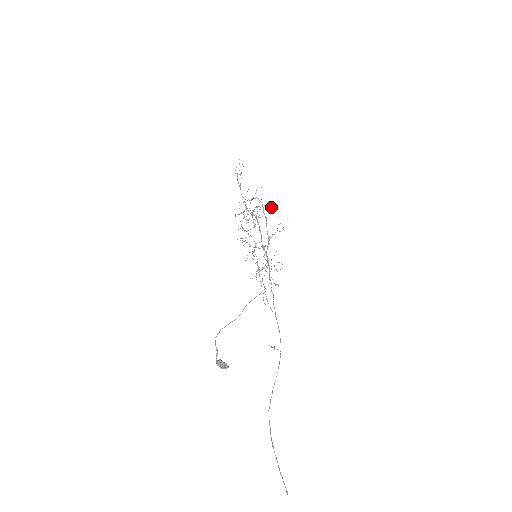
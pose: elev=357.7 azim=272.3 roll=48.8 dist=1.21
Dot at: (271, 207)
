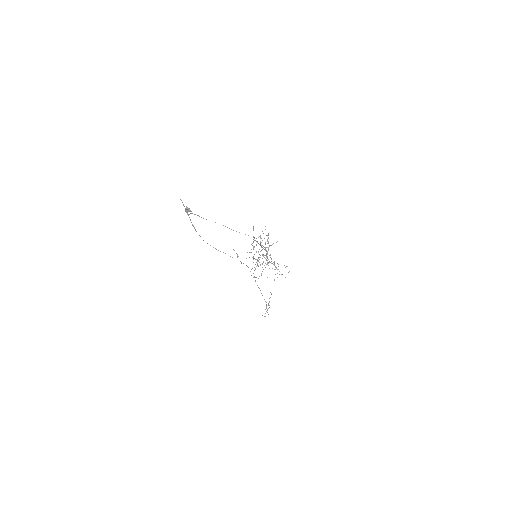
Dot at: occluded
